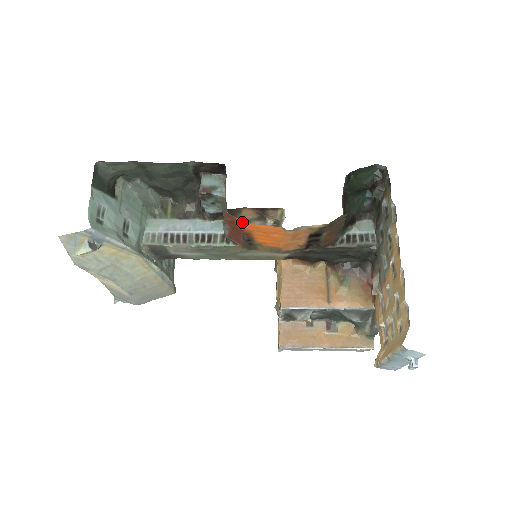
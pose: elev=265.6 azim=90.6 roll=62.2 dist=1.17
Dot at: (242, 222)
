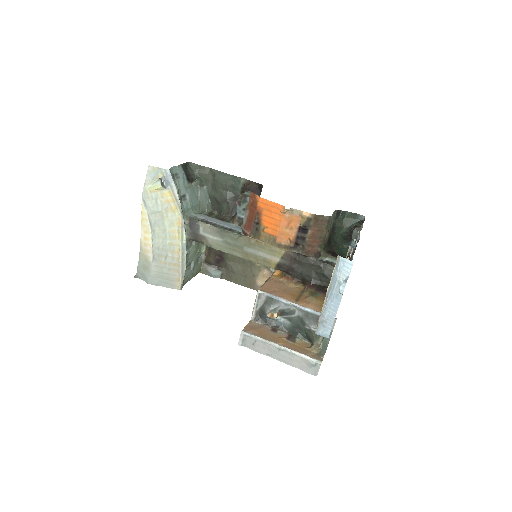
Dot at: (259, 197)
